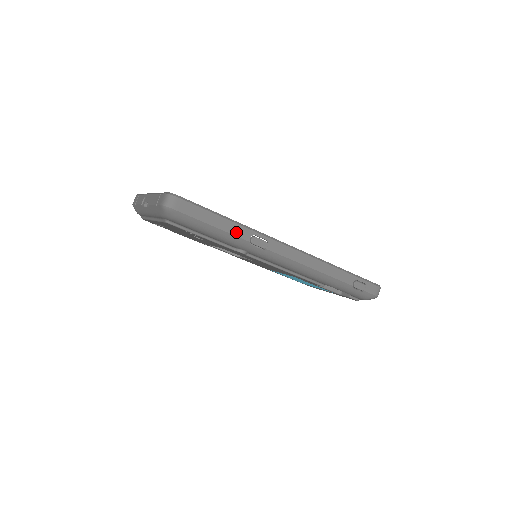
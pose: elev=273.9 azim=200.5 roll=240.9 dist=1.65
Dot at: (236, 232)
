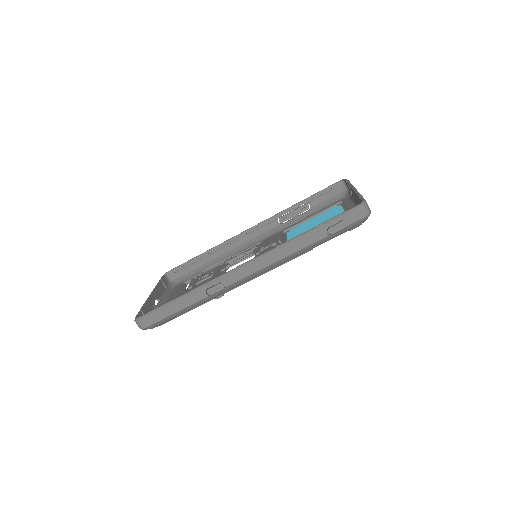
Dot at: (193, 300)
